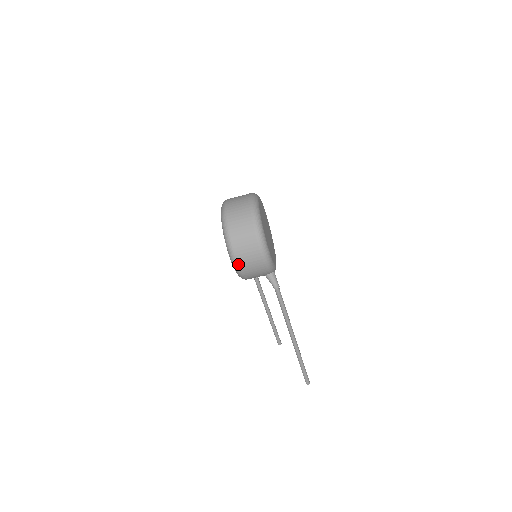
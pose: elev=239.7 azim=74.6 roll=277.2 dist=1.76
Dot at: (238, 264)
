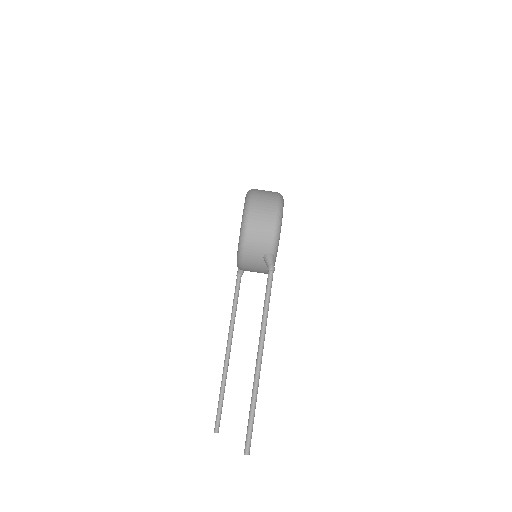
Dot at: (249, 218)
